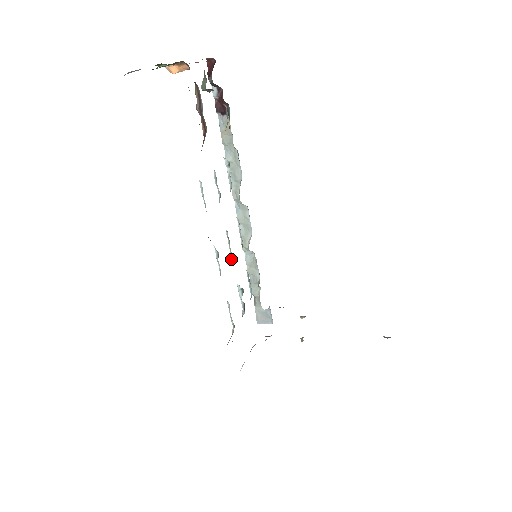
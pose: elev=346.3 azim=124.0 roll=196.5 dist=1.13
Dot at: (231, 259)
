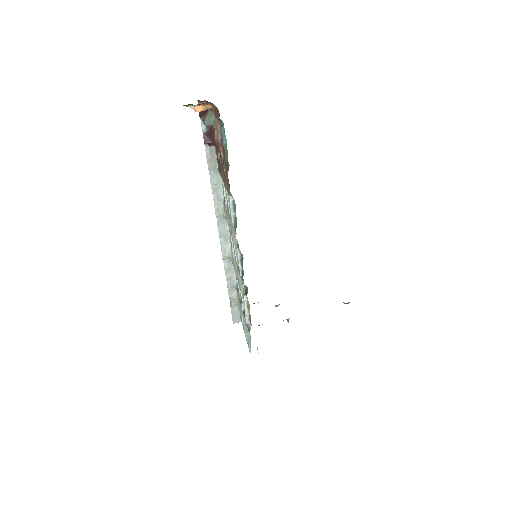
Dot at: (237, 262)
